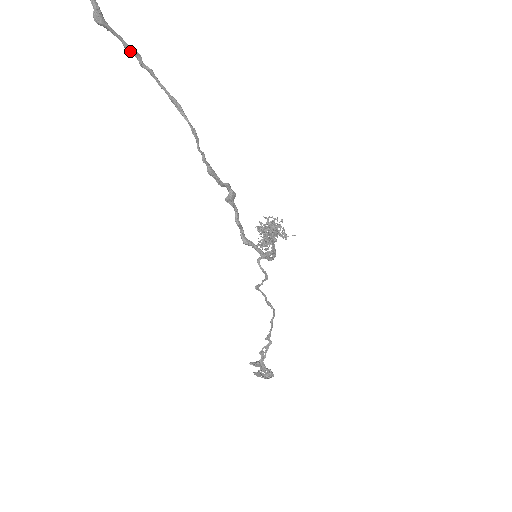
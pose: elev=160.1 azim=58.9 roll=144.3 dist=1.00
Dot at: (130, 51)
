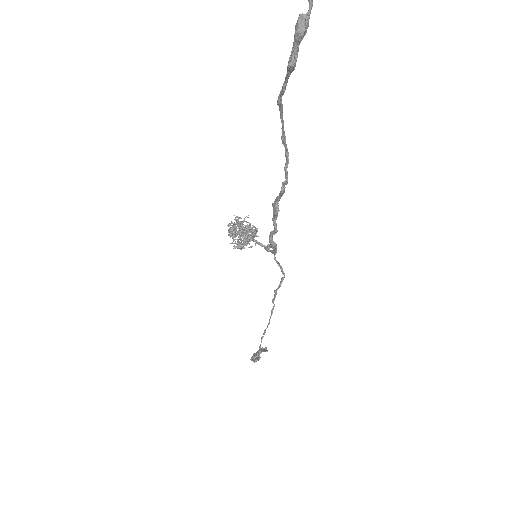
Dot at: occluded
